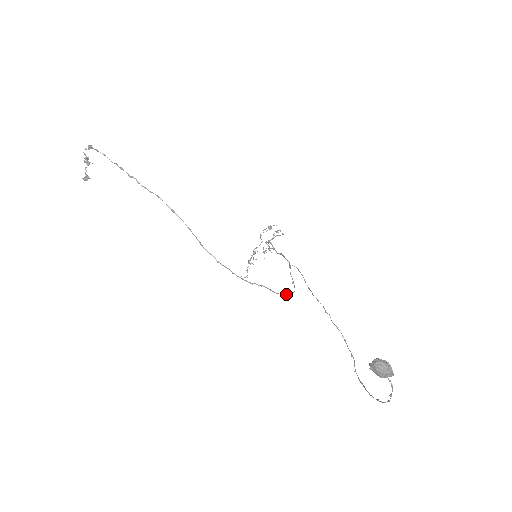
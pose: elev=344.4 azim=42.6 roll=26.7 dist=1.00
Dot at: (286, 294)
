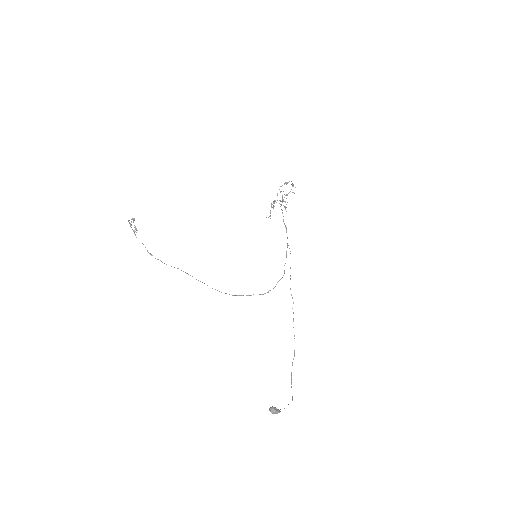
Dot at: occluded
